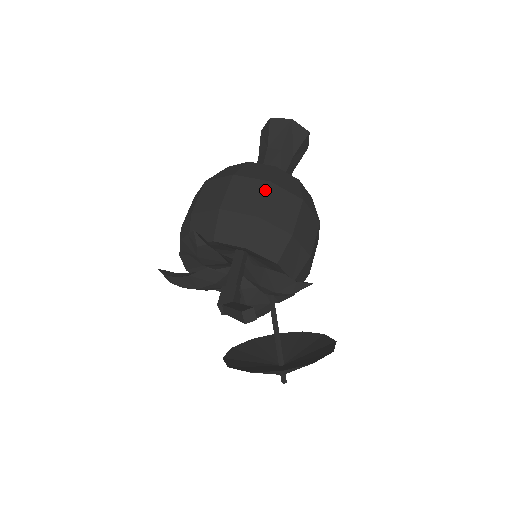
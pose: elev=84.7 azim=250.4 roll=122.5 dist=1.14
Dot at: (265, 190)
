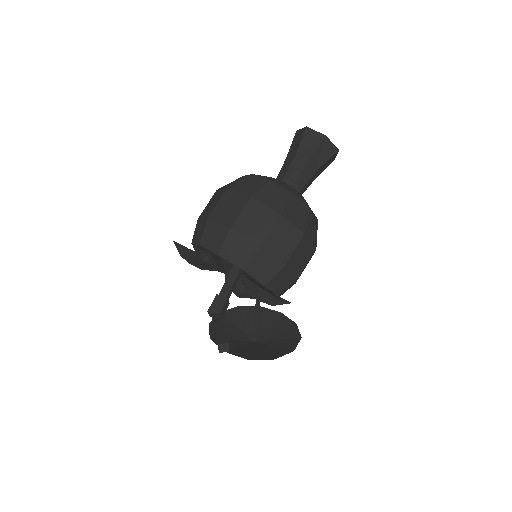
Dot at: (273, 222)
